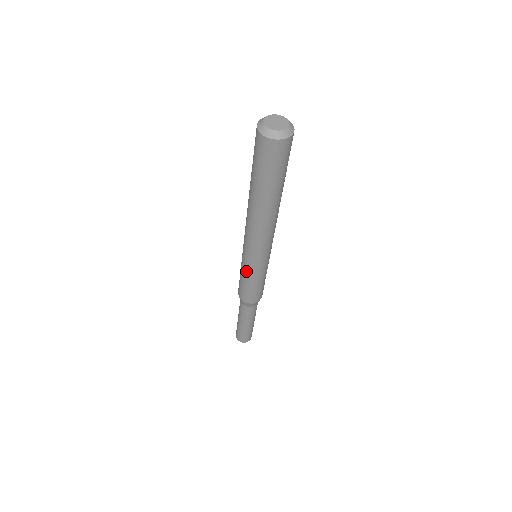
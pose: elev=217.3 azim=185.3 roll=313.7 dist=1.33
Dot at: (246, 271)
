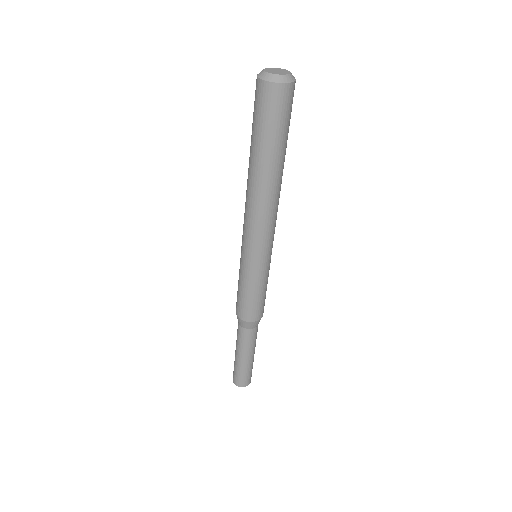
Dot at: (248, 274)
